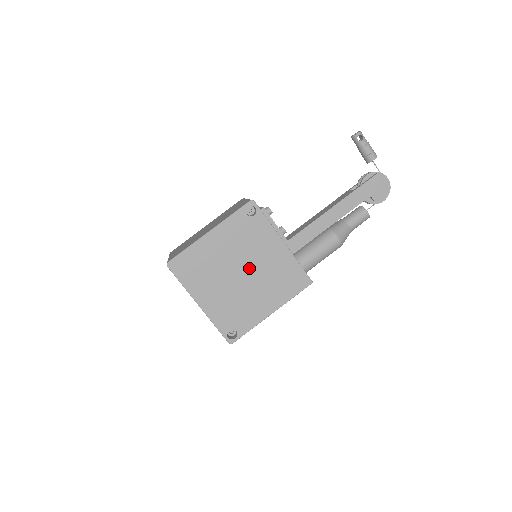
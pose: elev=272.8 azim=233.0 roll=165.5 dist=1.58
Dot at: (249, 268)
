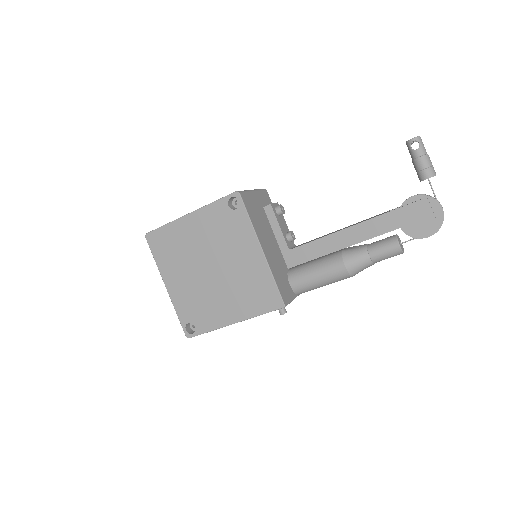
Dot at: (220, 266)
